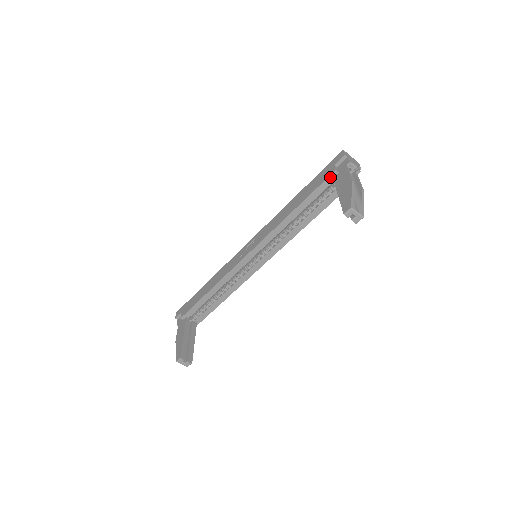
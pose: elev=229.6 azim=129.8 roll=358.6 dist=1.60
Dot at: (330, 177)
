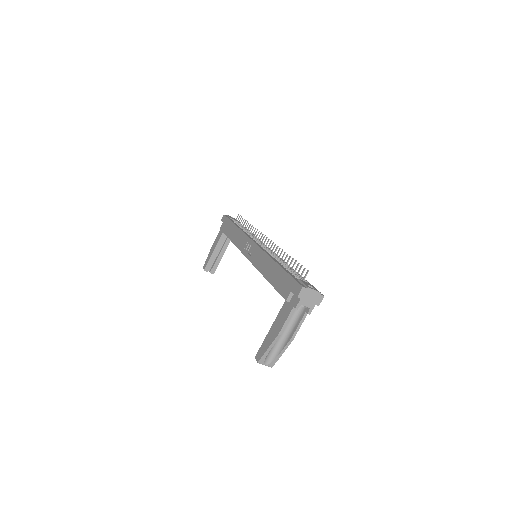
Dot at: (284, 297)
